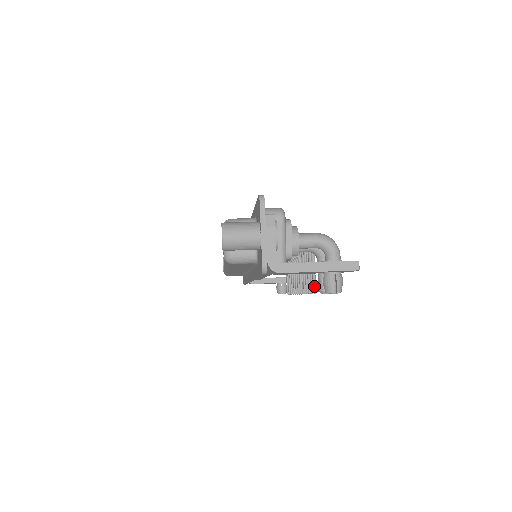
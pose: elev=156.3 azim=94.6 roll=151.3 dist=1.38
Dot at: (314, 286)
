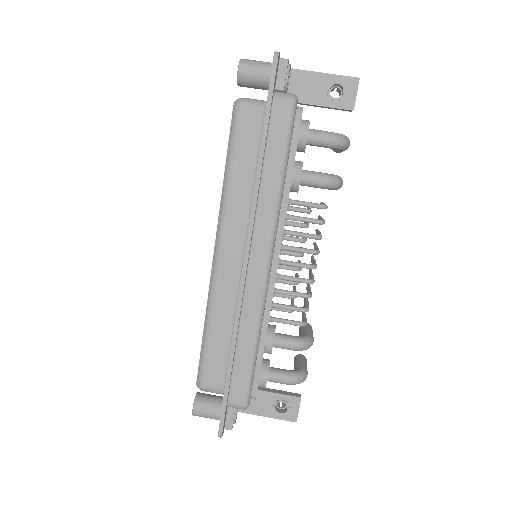
Dot at: occluded
